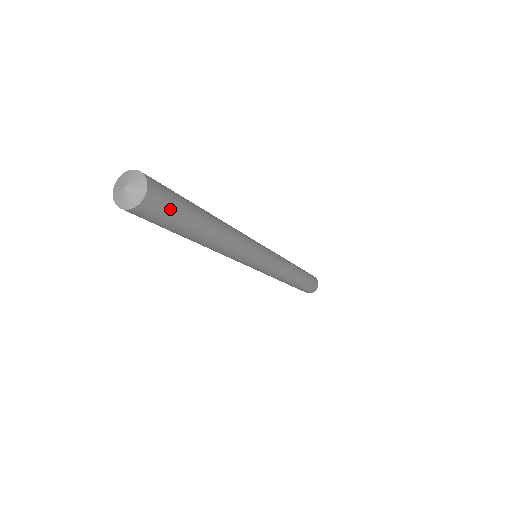
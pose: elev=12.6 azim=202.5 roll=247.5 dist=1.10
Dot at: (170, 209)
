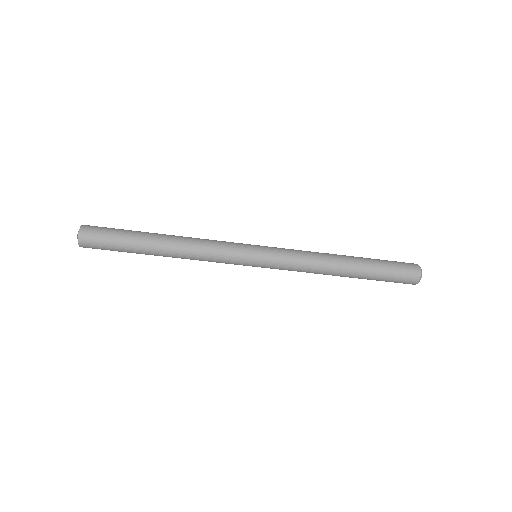
Dot at: (104, 235)
